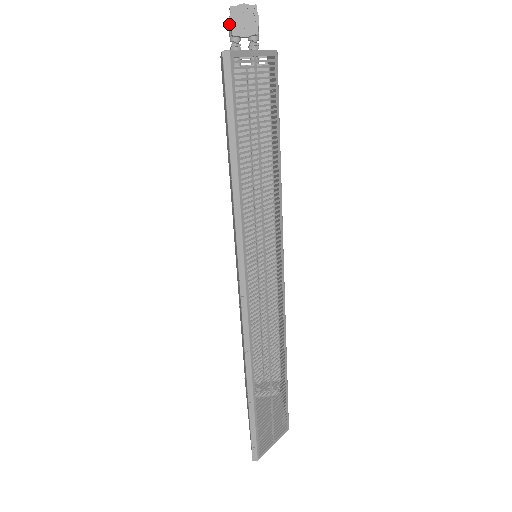
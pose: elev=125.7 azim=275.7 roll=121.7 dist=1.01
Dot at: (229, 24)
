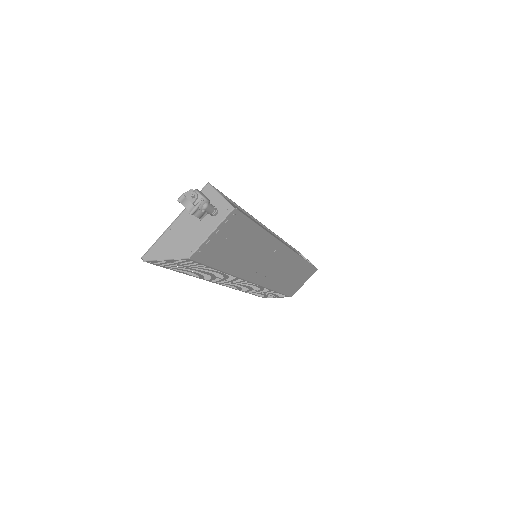
Dot at: occluded
